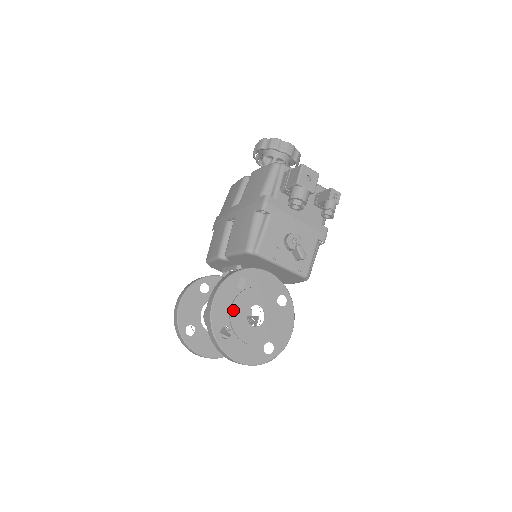
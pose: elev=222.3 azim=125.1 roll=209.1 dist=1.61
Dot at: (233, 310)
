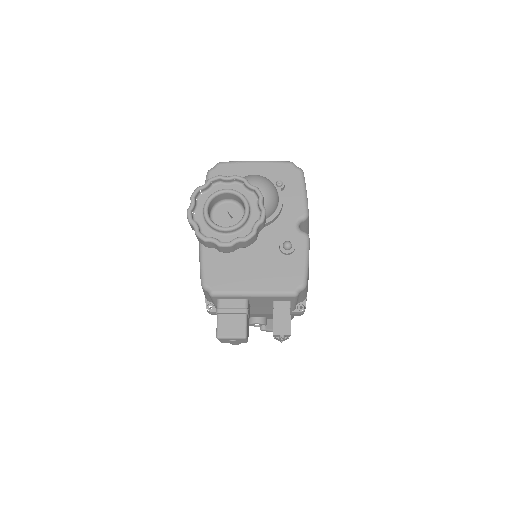
Dot at: occluded
